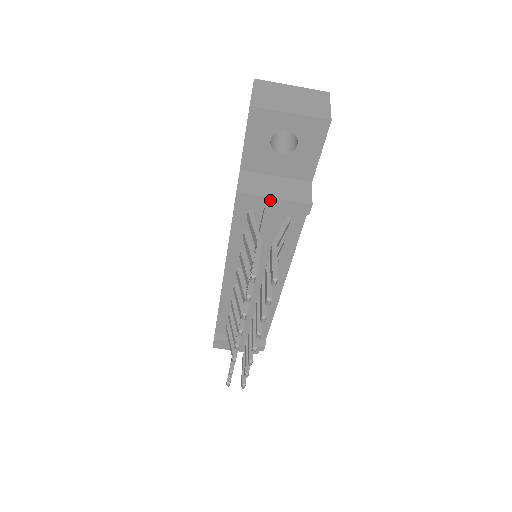
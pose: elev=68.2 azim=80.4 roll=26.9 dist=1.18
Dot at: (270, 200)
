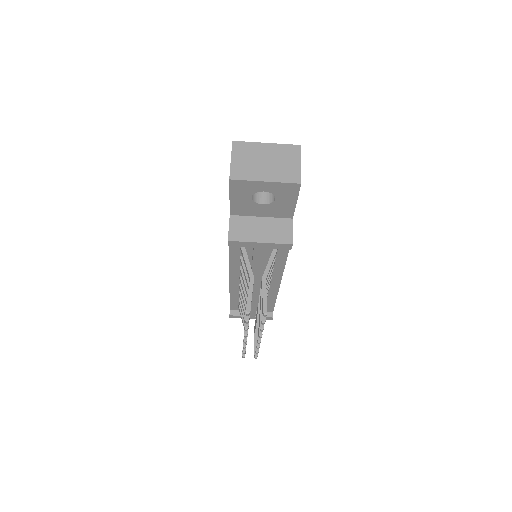
Dot at: (257, 244)
